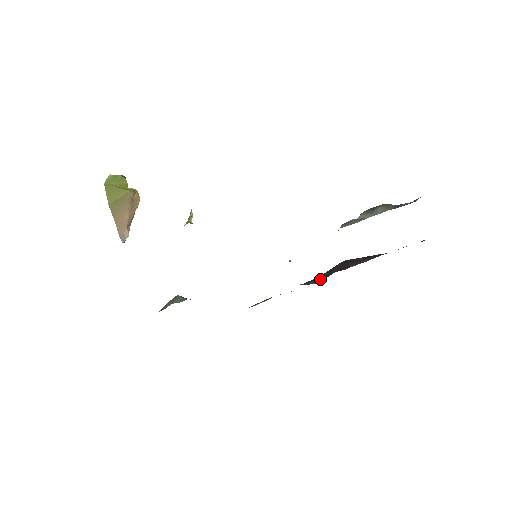
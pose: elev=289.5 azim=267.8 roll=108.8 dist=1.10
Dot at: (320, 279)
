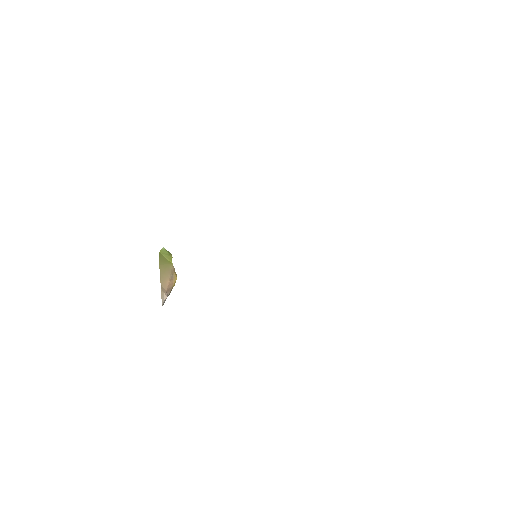
Dot at: occluded
